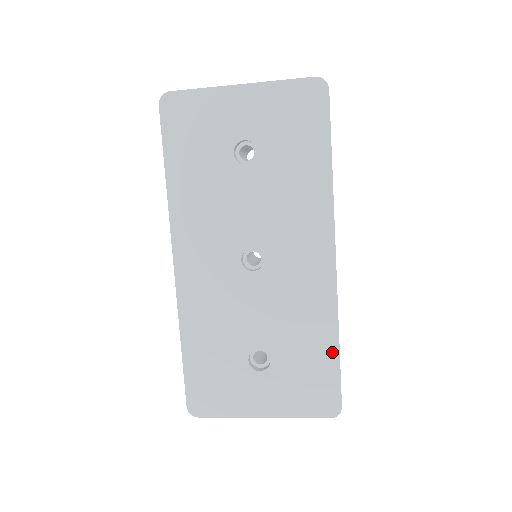
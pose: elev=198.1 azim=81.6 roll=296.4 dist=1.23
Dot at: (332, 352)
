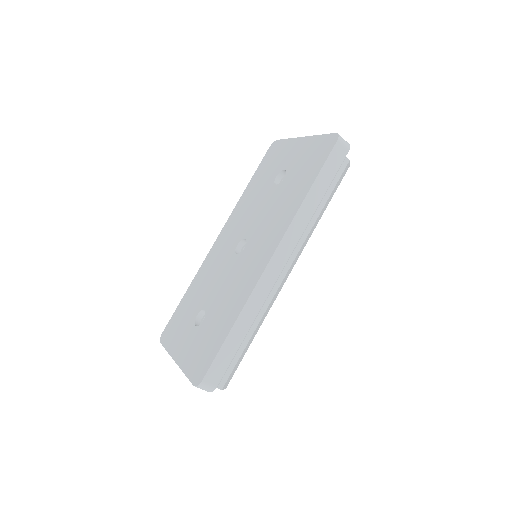
Dot at: (226, 331)
